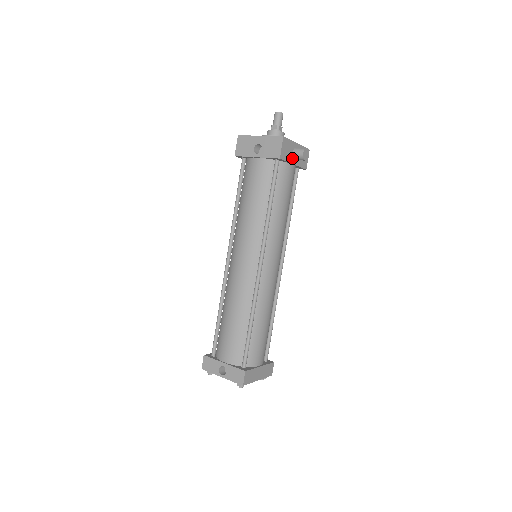
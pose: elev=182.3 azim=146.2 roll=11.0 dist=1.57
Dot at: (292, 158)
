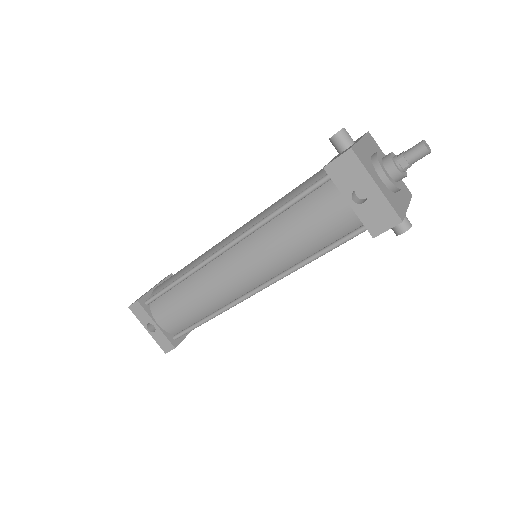
Dot at: occluded
